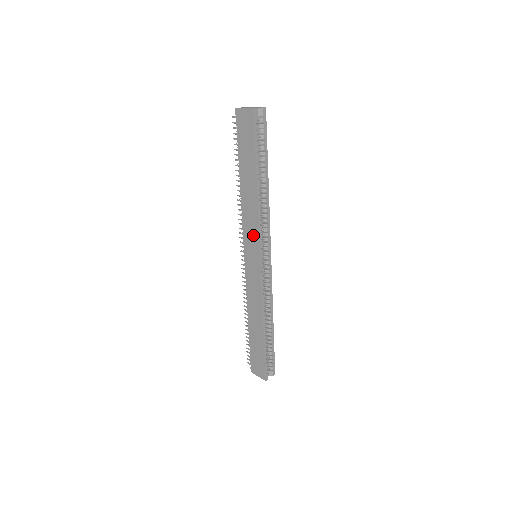
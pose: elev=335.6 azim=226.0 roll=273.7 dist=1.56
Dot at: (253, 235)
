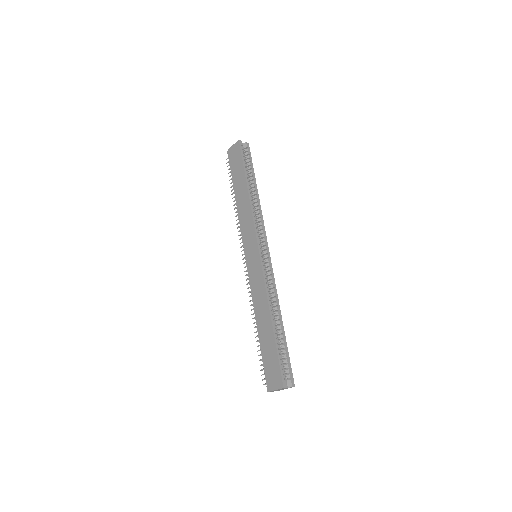
Dot at: (250, 232)
